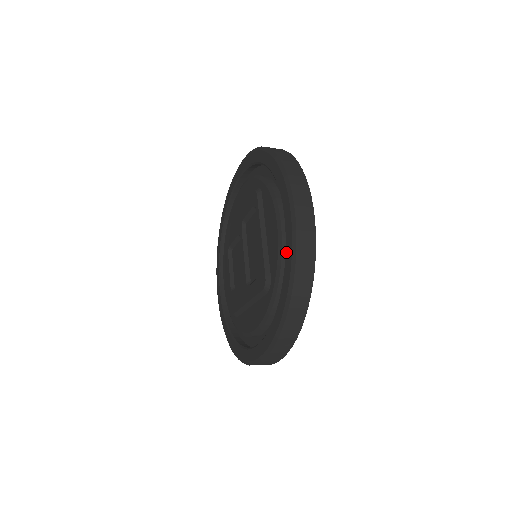
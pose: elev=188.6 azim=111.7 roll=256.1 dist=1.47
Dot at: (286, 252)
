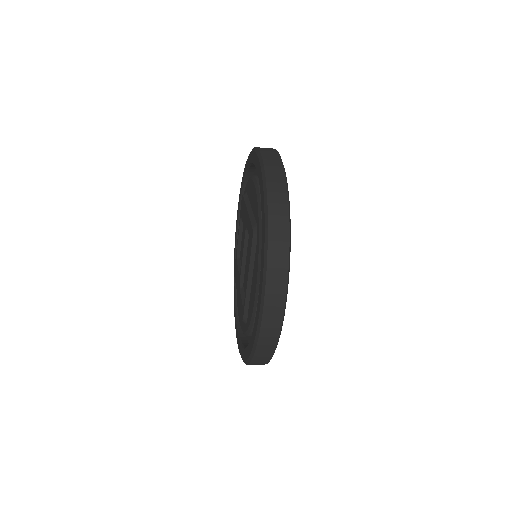
Dot at: (252, 335)
